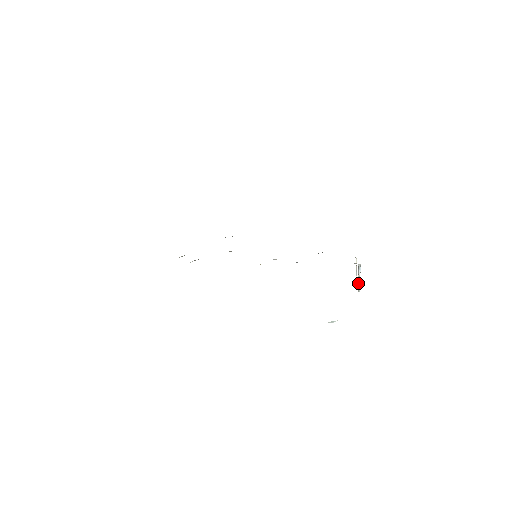
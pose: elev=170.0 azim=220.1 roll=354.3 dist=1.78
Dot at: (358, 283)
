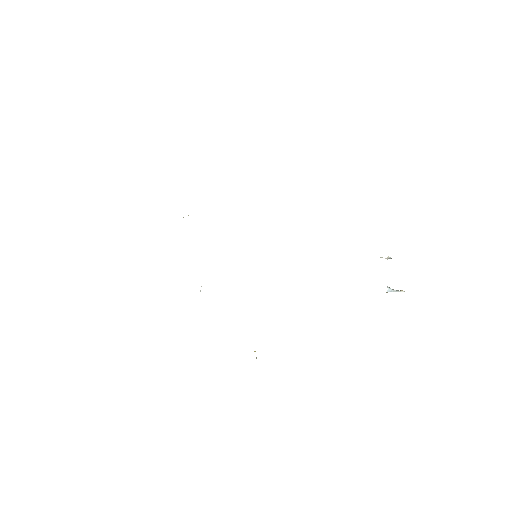
Dot at: occluded
